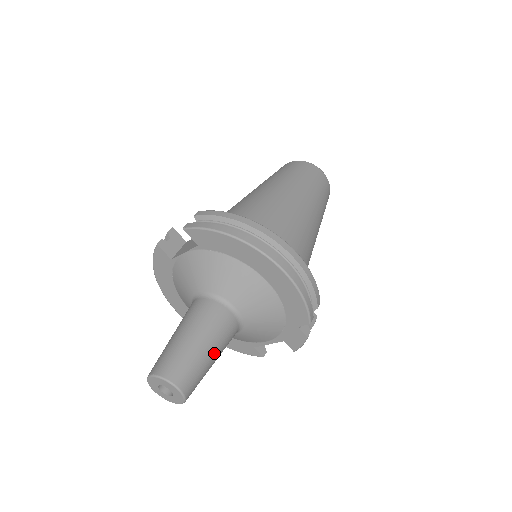
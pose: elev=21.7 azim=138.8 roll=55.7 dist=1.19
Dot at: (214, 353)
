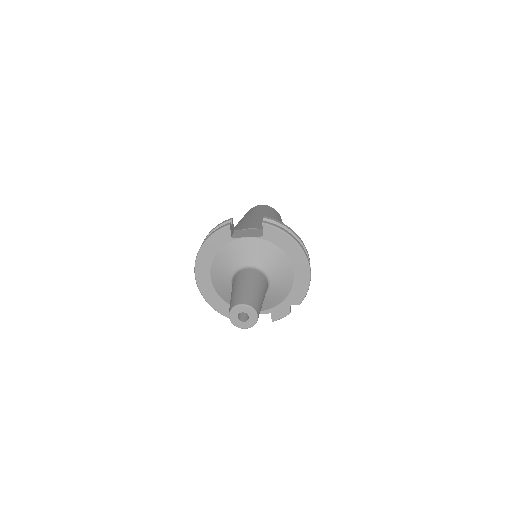
Dot at: occluded
